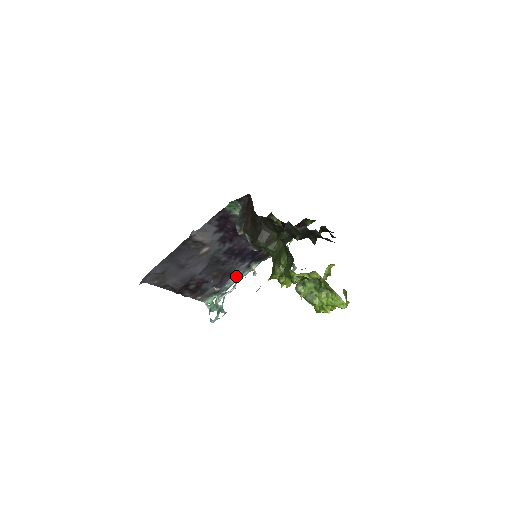
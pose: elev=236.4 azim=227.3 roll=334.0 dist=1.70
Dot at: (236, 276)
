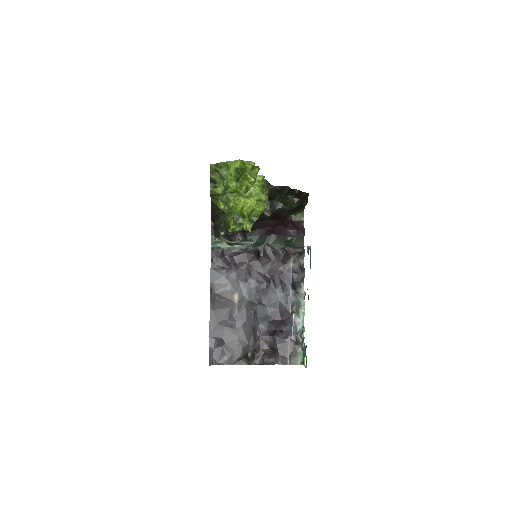
Dot at: (292, 309)
